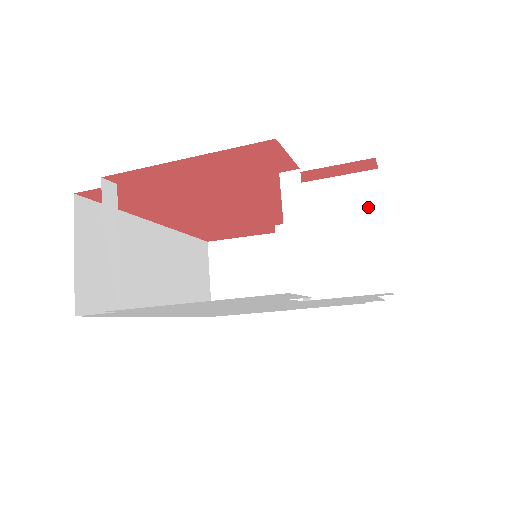
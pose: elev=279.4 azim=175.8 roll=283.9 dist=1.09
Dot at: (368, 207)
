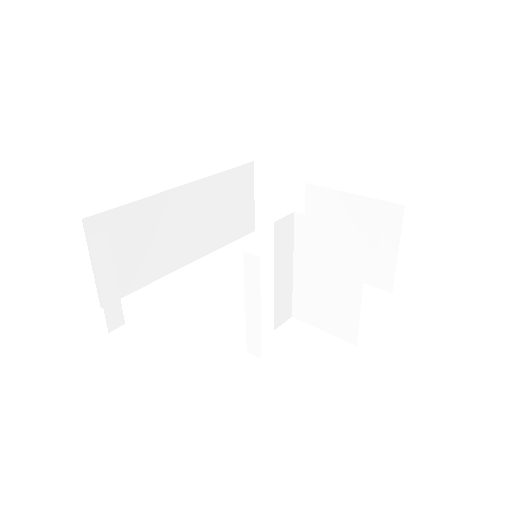
Dot at: (351, 265)
